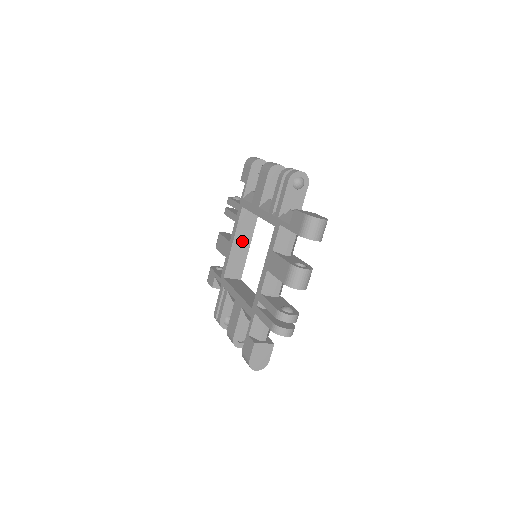
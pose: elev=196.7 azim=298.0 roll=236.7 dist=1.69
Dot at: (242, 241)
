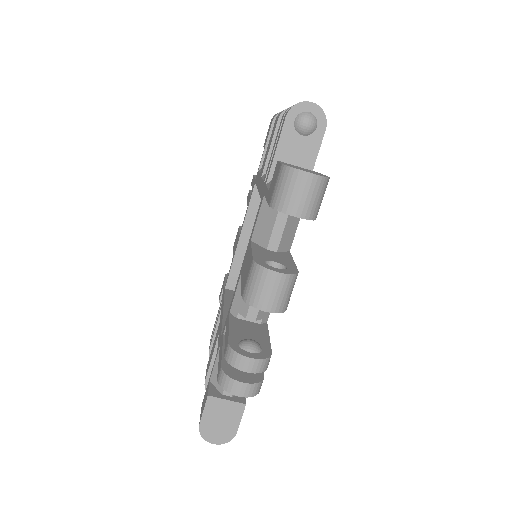
Dot at: occluded
